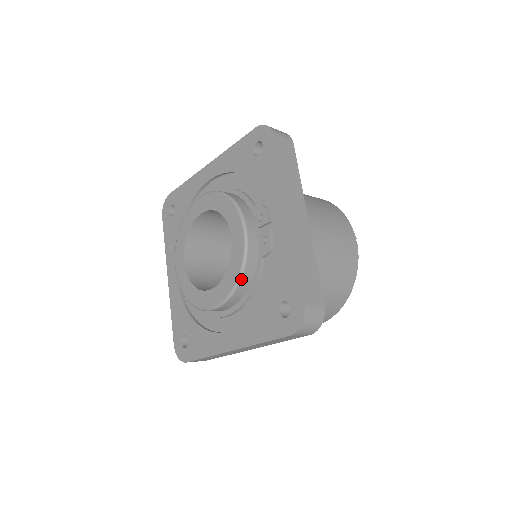
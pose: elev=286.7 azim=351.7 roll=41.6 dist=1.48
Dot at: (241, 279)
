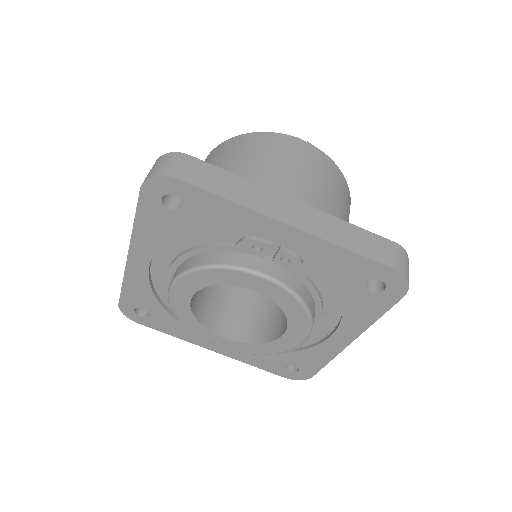
Dot at: (307, 307)
